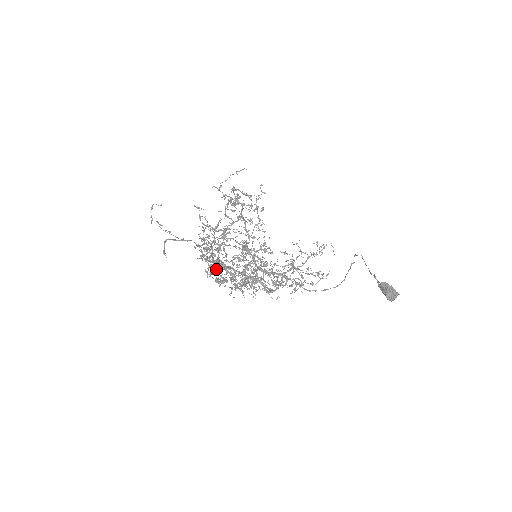
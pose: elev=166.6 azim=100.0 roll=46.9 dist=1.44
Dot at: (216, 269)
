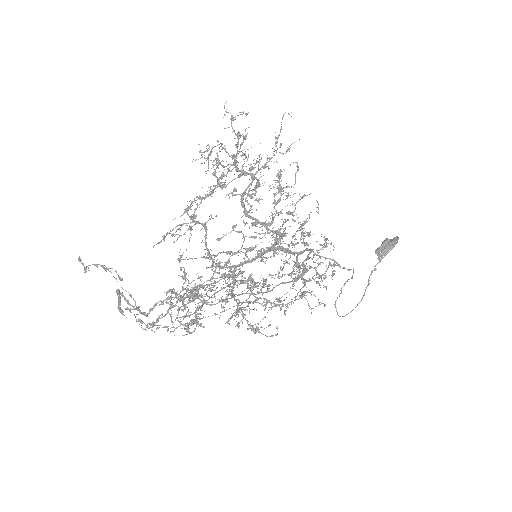
Dot at: (223, 273)
